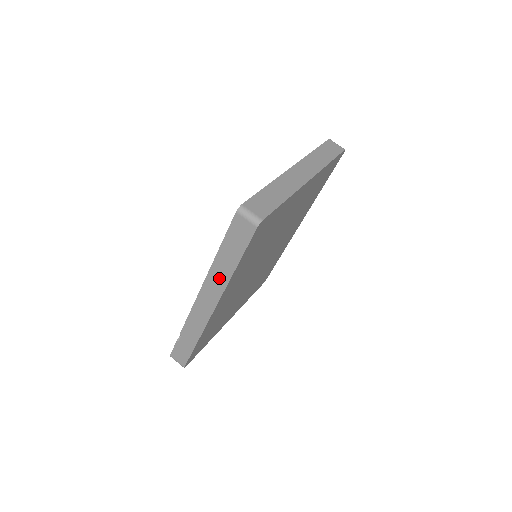
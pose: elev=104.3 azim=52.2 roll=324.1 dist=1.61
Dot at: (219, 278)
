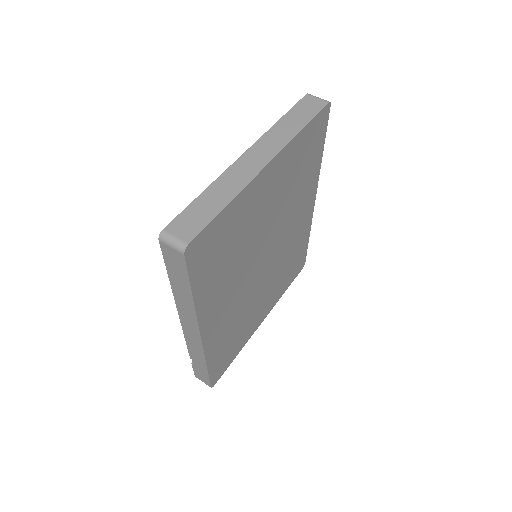
Dot at: (186, 307)
